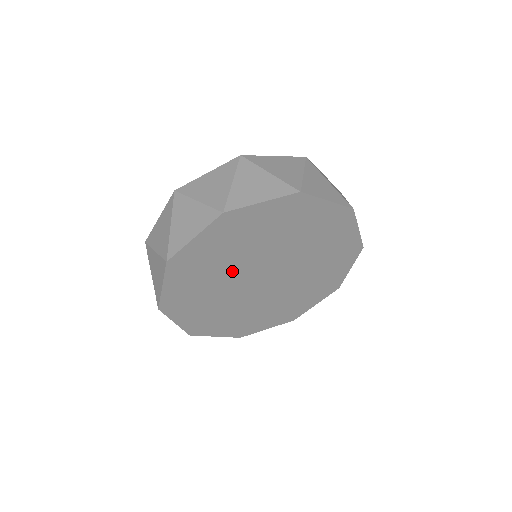
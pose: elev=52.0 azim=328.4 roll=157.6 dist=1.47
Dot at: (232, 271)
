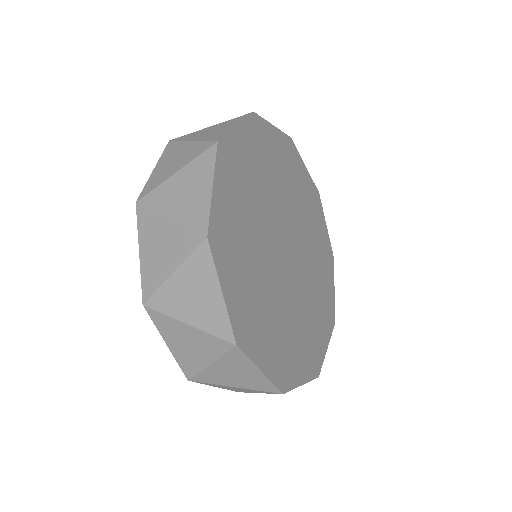
Dot at: (262, 245)
